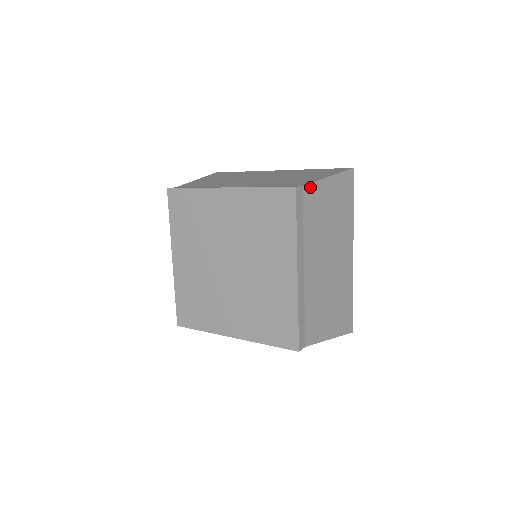
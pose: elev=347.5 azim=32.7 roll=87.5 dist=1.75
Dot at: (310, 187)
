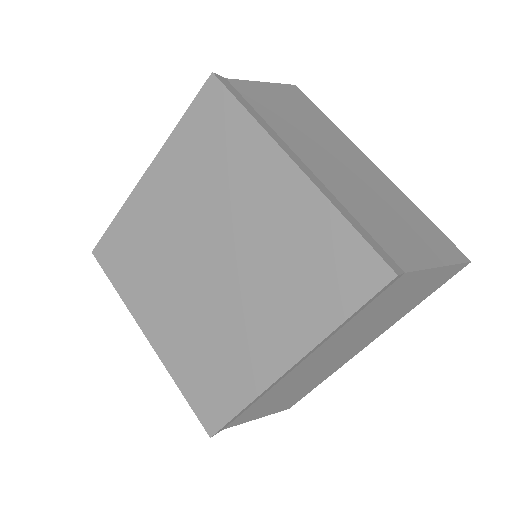
Dot at: (410, 275)
